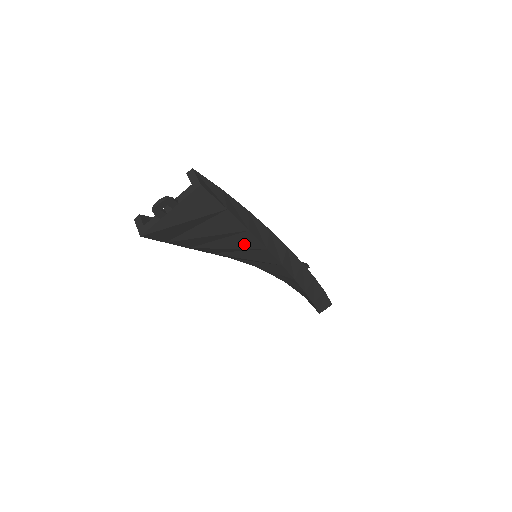
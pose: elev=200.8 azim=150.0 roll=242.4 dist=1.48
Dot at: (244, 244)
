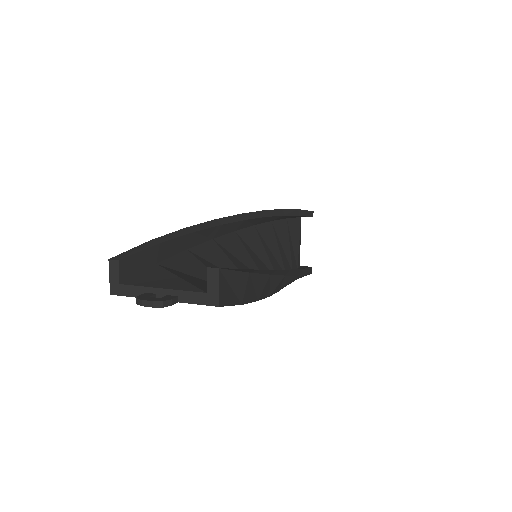
Dot at: occluded
